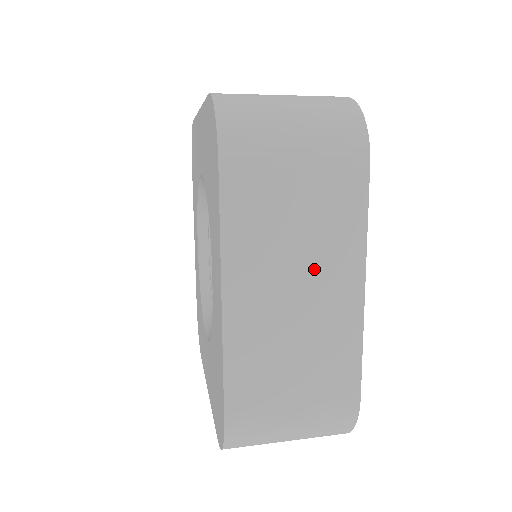
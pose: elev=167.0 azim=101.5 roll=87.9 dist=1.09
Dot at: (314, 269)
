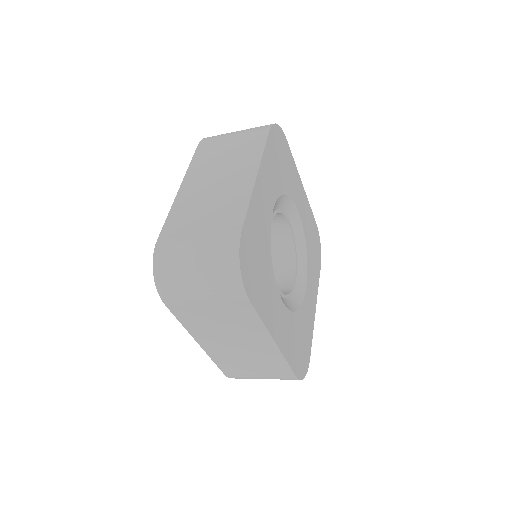
Dot at: (230, 171)
